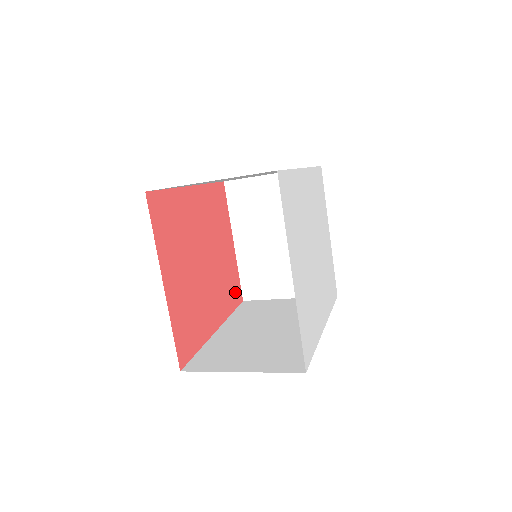
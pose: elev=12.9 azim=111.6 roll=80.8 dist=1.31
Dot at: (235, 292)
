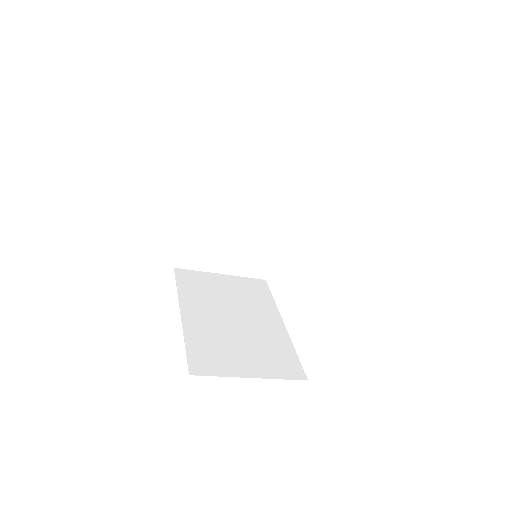
Dot at: occluded
